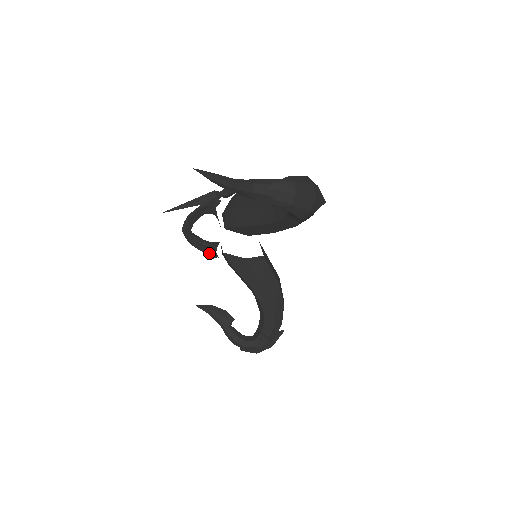
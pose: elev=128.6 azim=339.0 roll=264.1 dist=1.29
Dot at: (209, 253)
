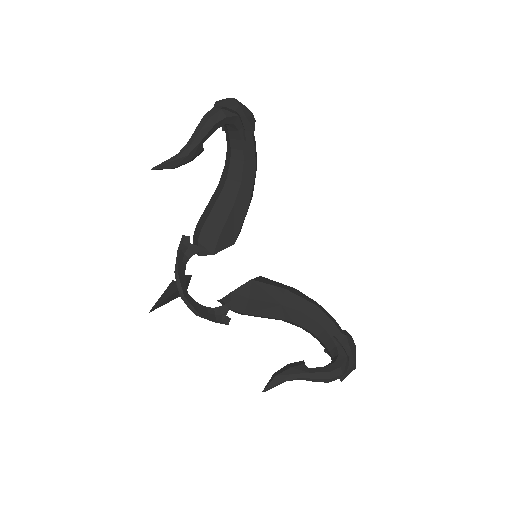
Dot at: (221, 319)
